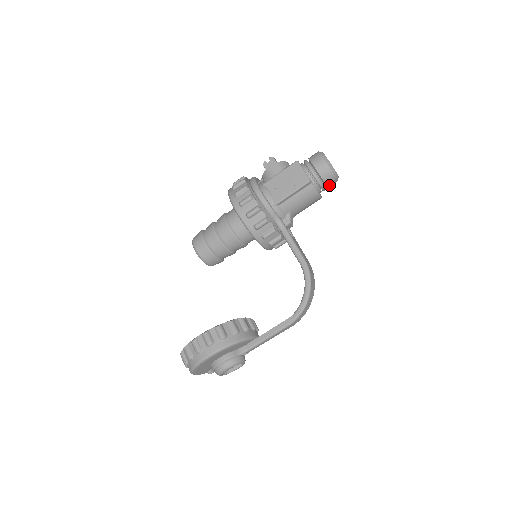
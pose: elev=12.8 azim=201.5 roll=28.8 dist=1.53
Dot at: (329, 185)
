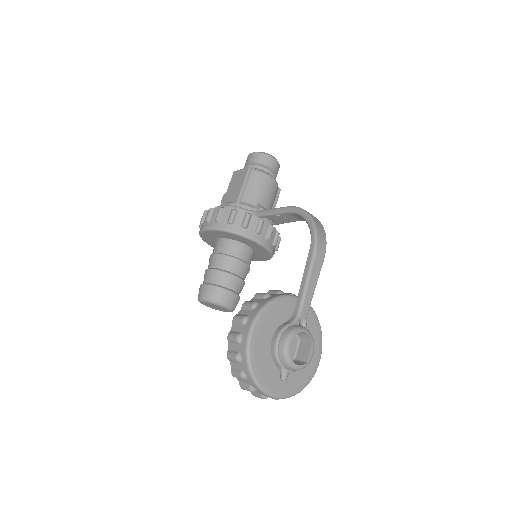
Dot at: (273, 167)
